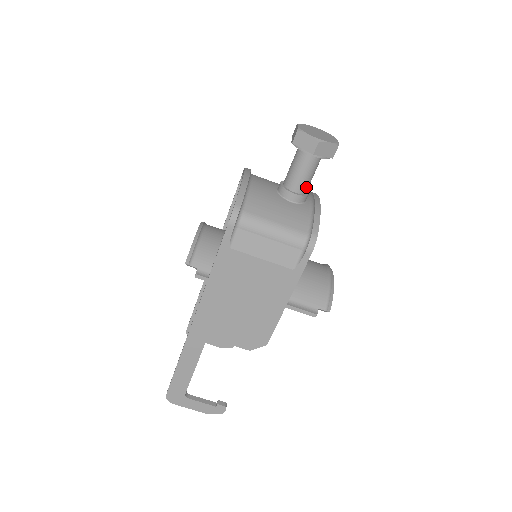
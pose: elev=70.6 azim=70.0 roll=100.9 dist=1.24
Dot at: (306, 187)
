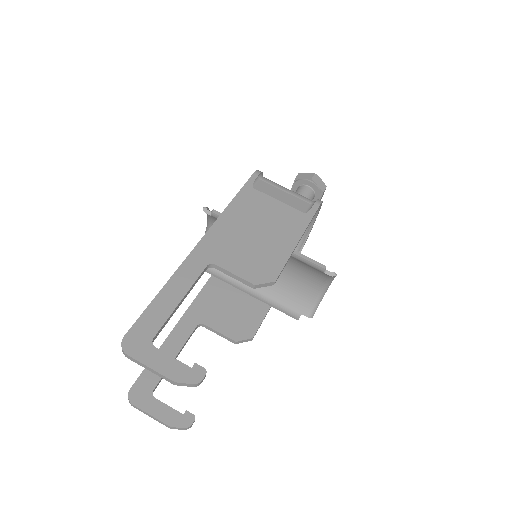
Dot at: occluded
